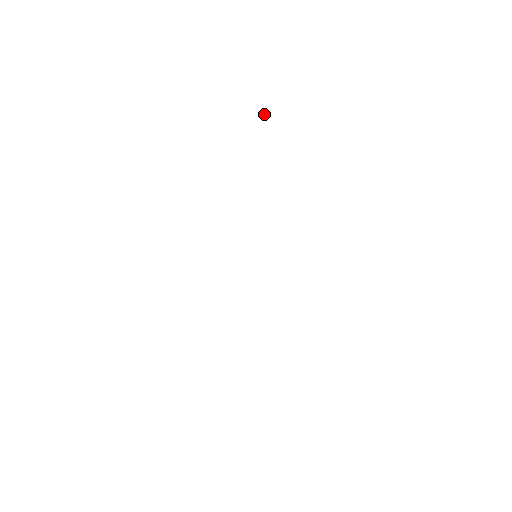
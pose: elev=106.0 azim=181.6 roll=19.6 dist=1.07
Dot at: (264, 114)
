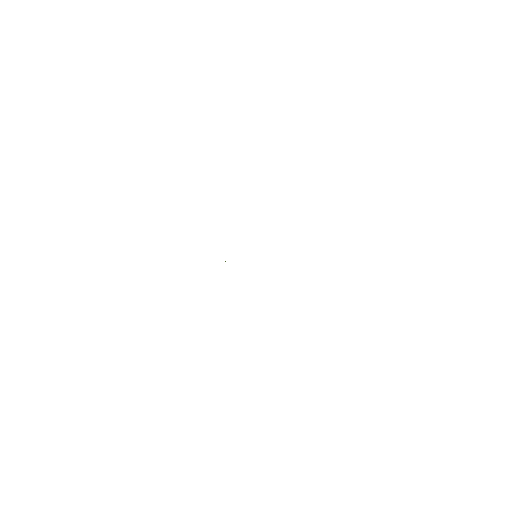
Dot at: occluded
